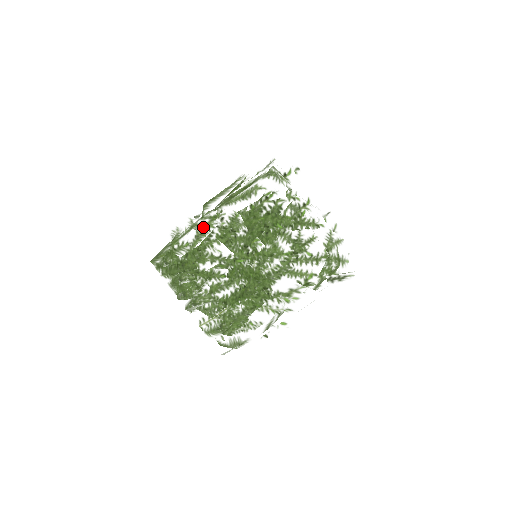
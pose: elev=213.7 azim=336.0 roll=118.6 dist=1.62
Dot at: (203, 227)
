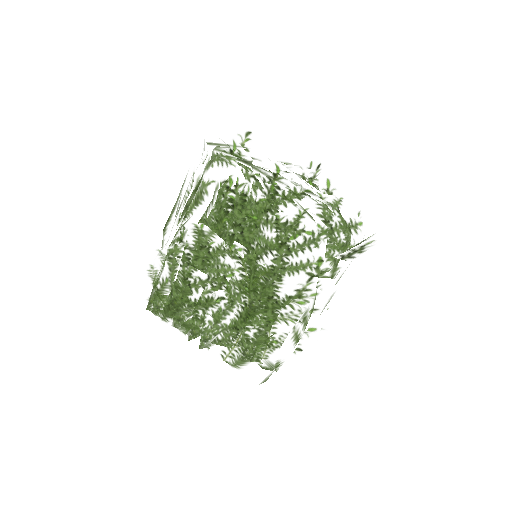
Dot at: (171, 256)
